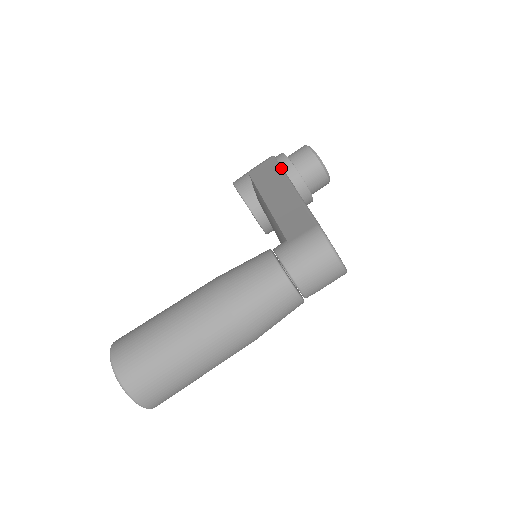
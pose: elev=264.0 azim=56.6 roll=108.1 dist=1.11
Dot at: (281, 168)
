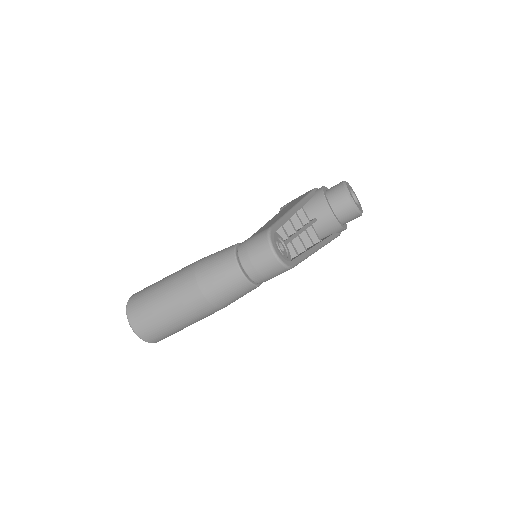
Dot at: (306, 195)
